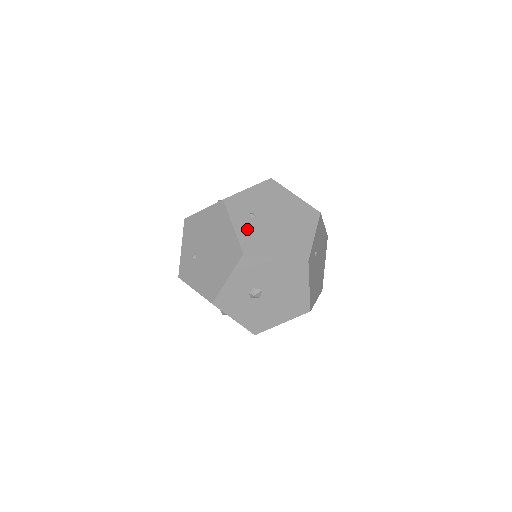
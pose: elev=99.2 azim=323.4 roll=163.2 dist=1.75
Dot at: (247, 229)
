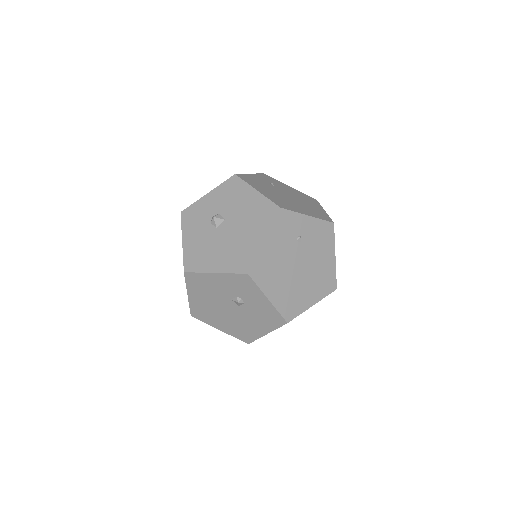
Dot at: (258, 180)
